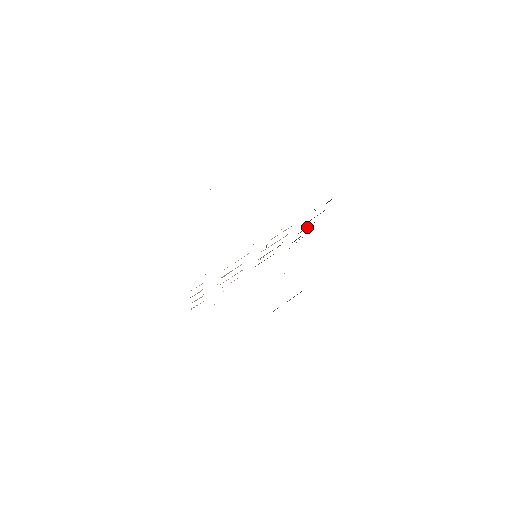
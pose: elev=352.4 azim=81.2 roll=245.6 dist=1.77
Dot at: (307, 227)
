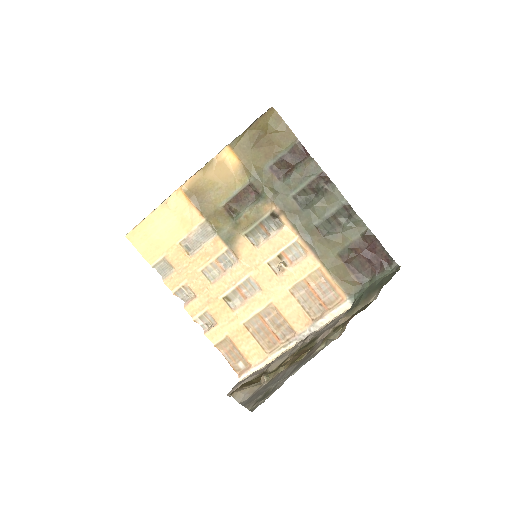
Dot at: (314, 192)
